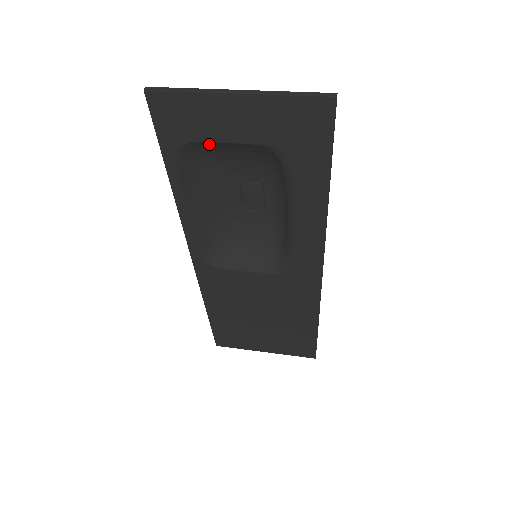
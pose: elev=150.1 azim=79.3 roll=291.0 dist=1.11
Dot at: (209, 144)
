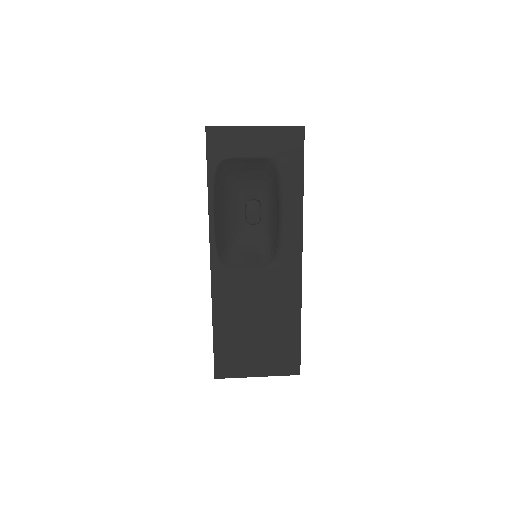
Dot at: (235, 162)
